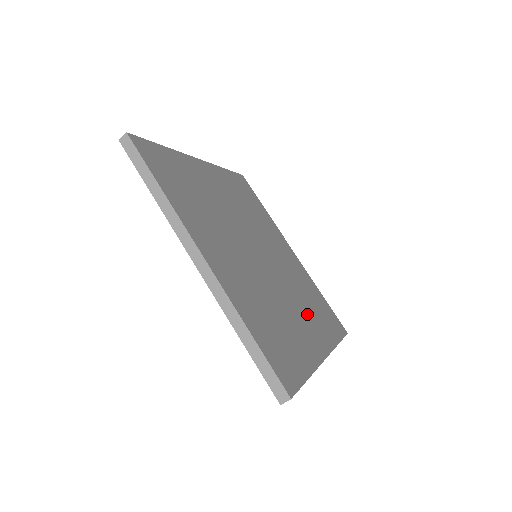
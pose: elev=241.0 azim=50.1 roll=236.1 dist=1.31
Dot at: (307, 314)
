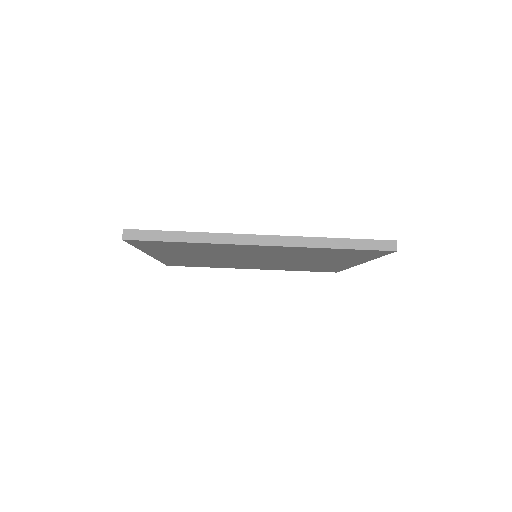
Dot at: occluded
